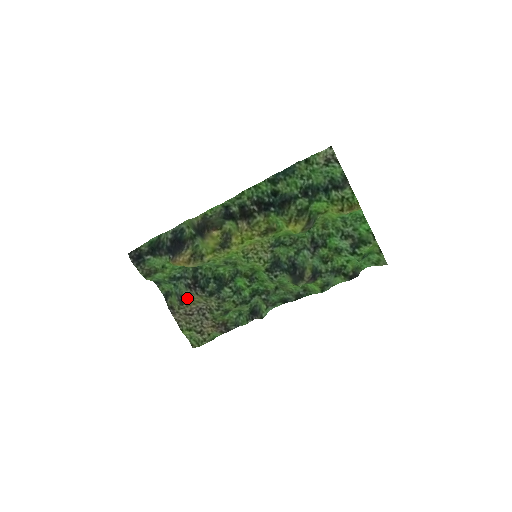
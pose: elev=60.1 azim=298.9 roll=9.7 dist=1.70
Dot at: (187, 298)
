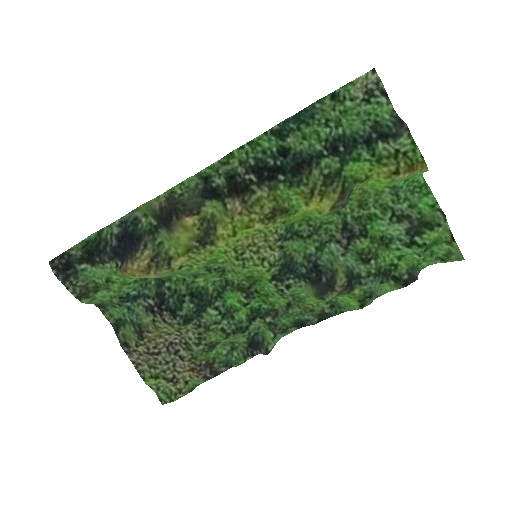
Dot at: (149, 328)
